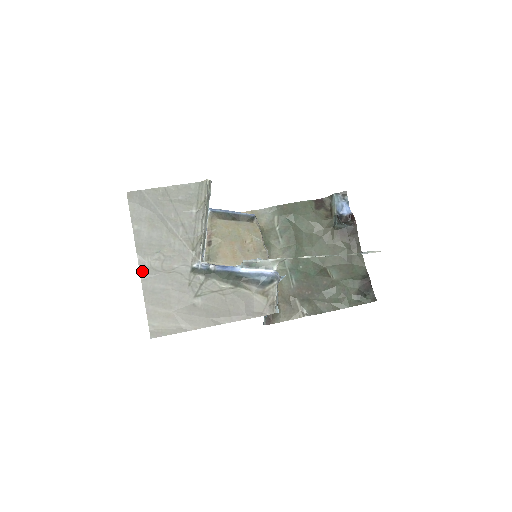
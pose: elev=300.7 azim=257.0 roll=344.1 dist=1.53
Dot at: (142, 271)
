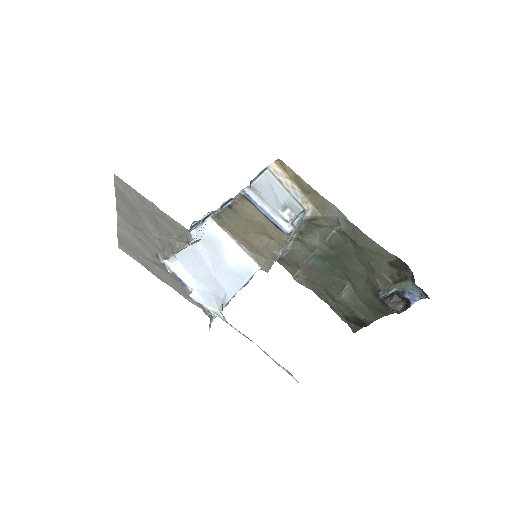
Dot at: (119, 222)
